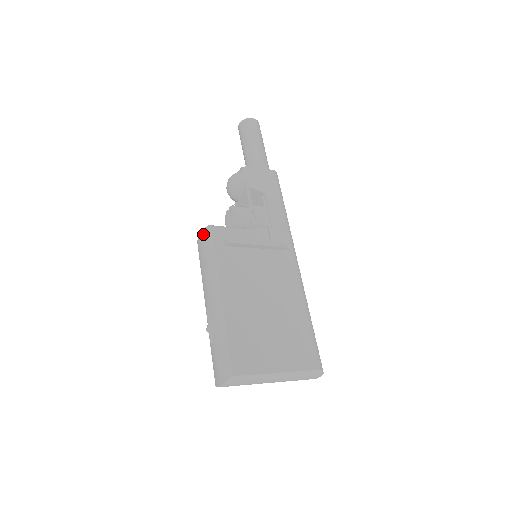
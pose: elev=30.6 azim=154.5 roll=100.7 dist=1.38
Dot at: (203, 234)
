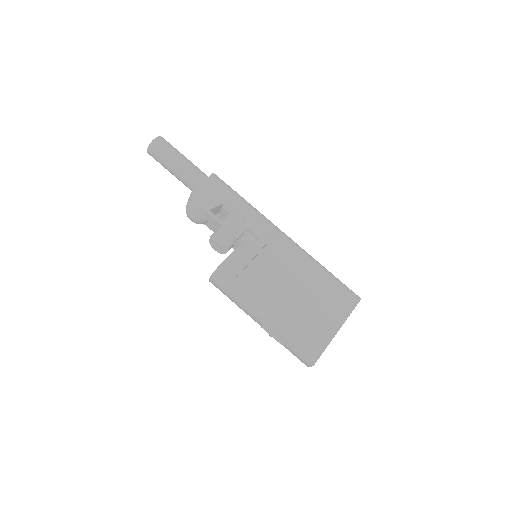
Dot at: (214, 279)
